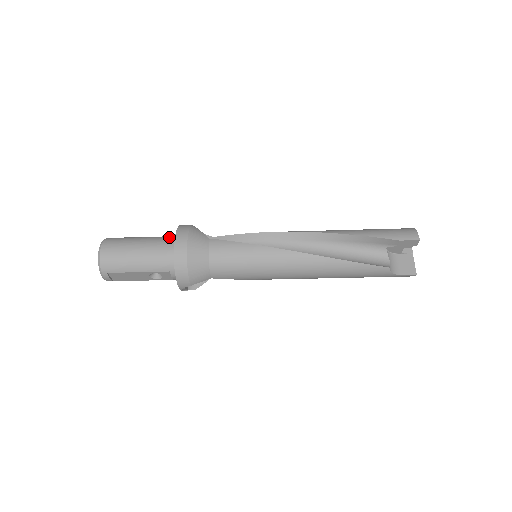
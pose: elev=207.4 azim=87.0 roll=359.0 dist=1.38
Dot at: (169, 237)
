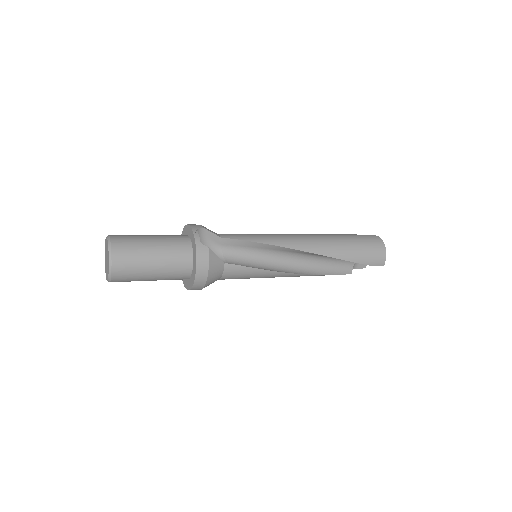
Dot at: (183, 256)
